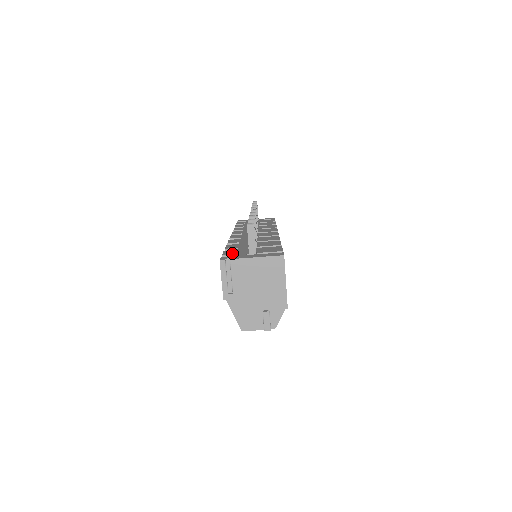
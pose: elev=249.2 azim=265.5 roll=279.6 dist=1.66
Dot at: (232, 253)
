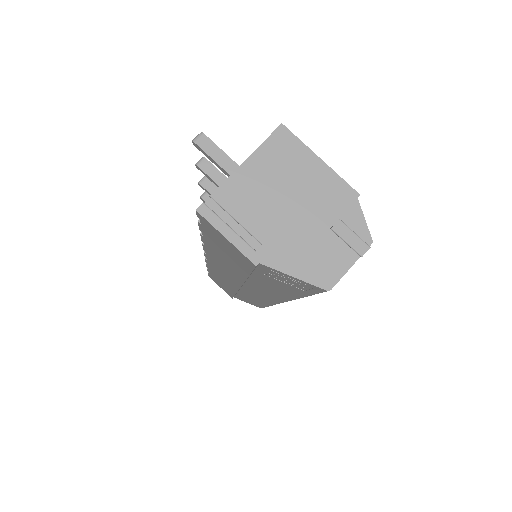
Dot at: occluded
